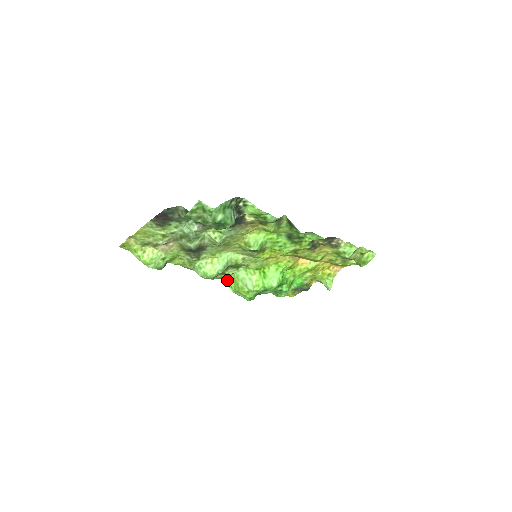
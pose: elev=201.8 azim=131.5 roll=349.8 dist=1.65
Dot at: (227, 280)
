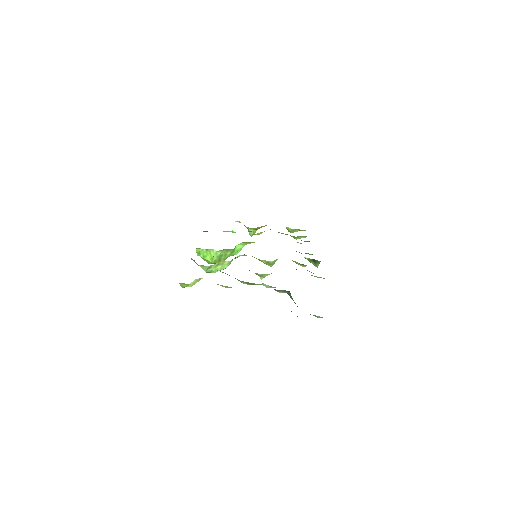
Dot at: (199, 249)
